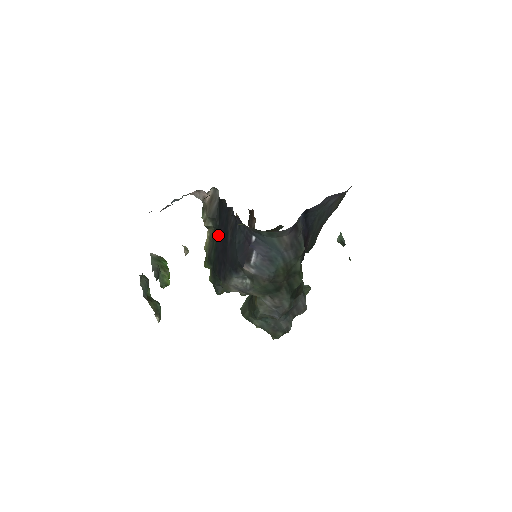
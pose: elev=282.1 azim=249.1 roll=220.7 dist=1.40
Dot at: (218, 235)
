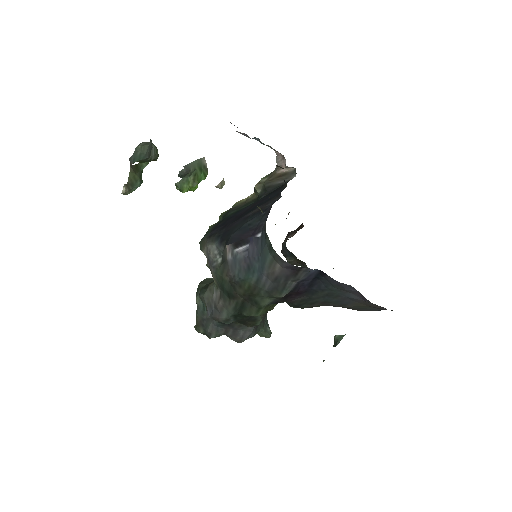
Dot at: (252, 204)
